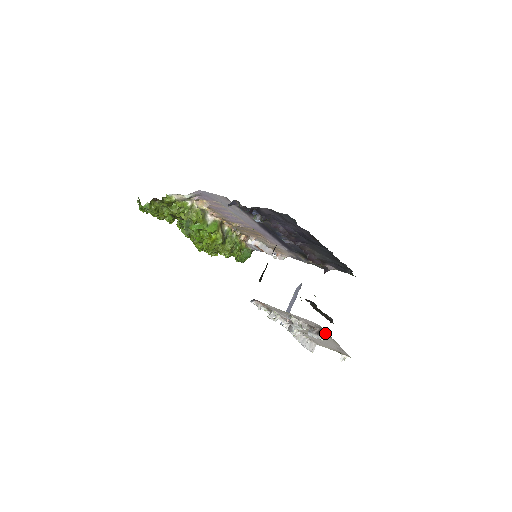
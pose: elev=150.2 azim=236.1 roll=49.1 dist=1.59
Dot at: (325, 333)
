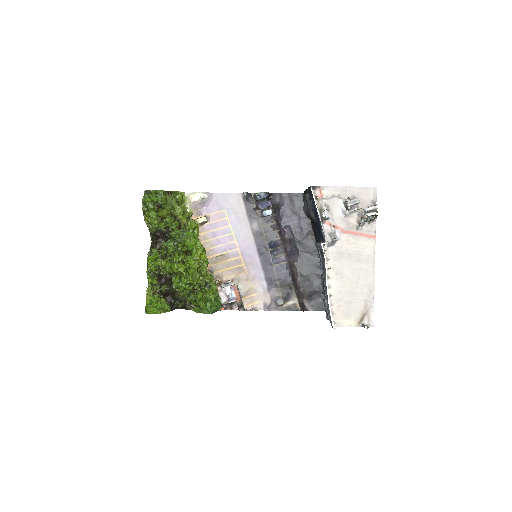
Dot at: (374, 217)
